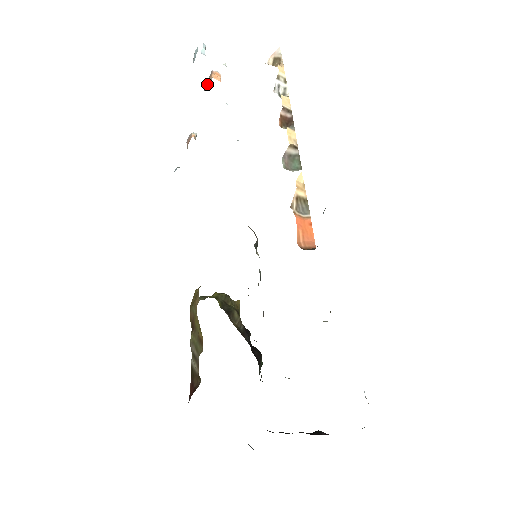
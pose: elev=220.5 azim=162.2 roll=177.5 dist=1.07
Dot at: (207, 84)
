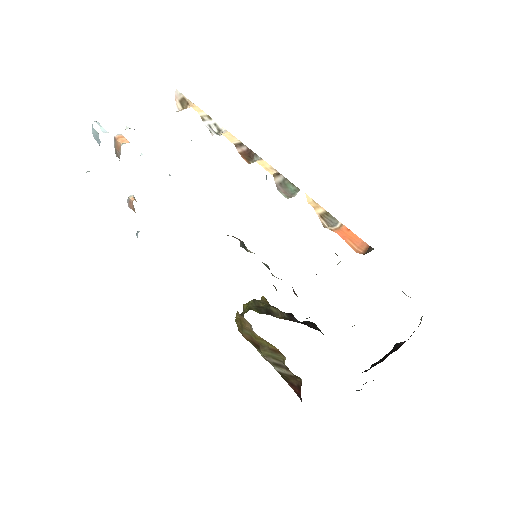
Dot at: (118, 151)
